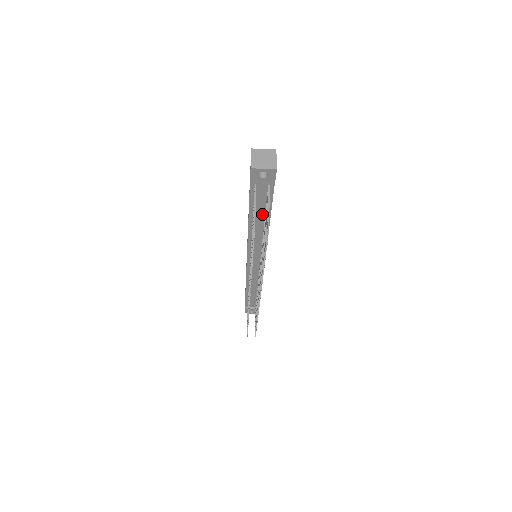
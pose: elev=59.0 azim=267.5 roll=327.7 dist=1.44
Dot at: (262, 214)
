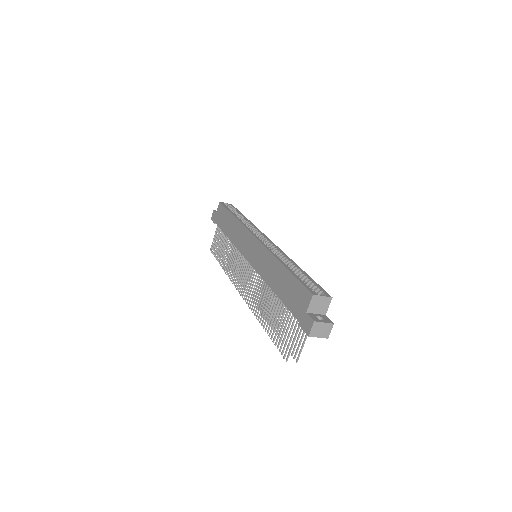
Dot at: occluded
